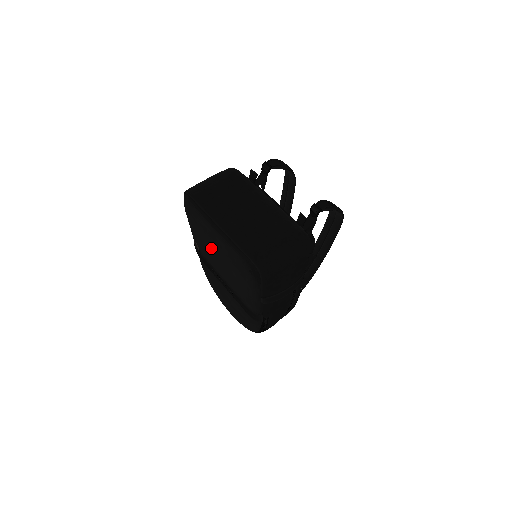
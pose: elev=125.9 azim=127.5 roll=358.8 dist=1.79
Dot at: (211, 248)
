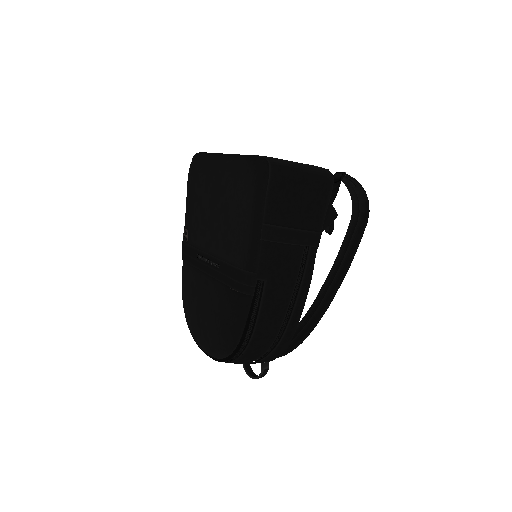
Dot at: (208, 201)
